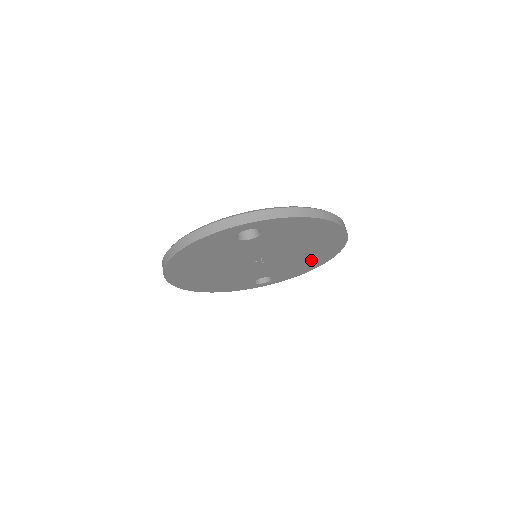
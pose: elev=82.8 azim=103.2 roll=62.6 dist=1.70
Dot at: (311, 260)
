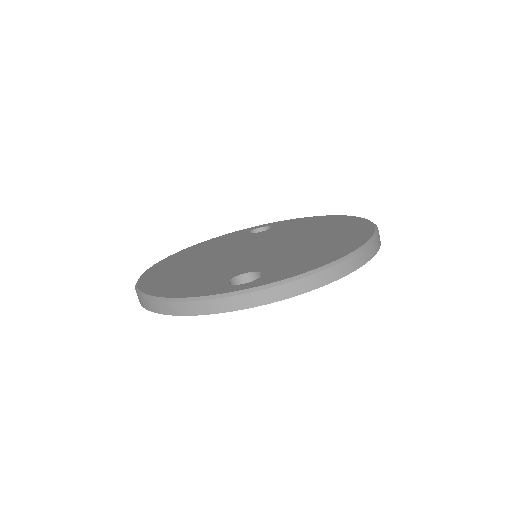
Dot at: occluded
